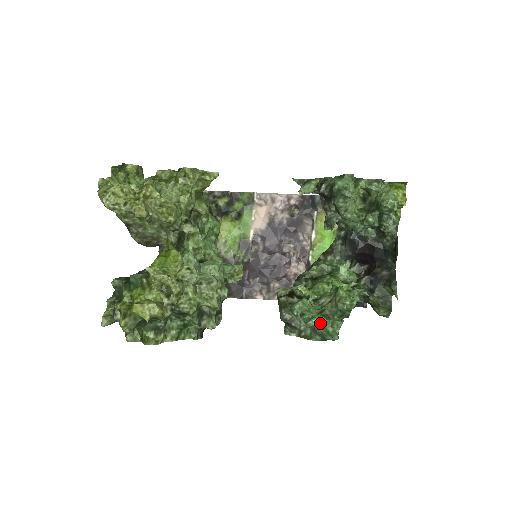
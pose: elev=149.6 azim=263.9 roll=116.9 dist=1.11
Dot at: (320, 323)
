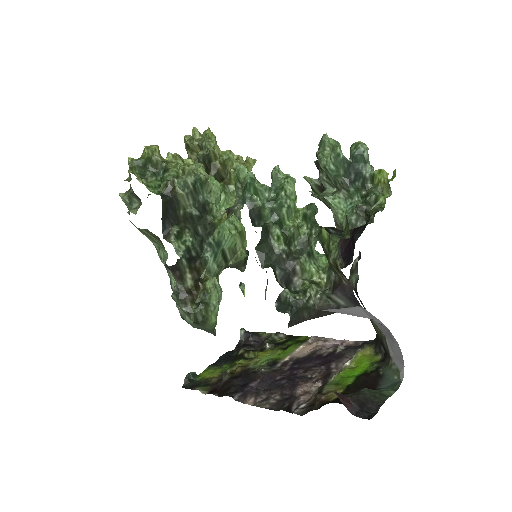
Dot at: (246, 167)
